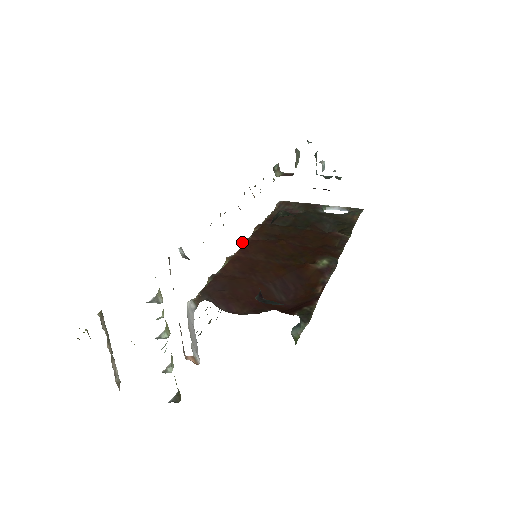
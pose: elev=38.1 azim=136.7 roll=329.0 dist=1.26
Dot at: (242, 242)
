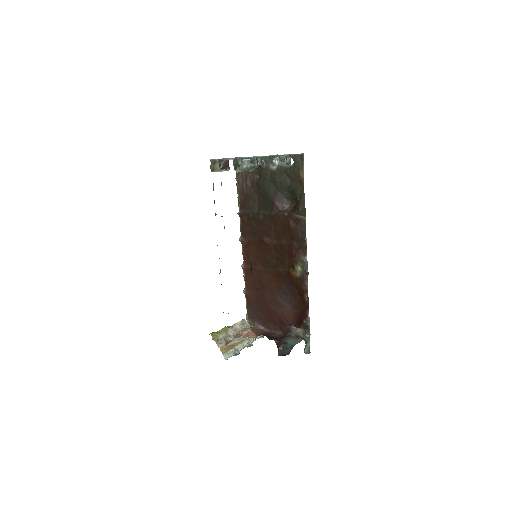
Dot at: occluded
